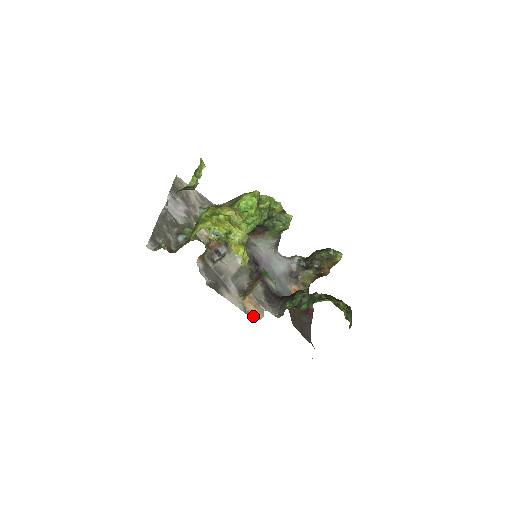
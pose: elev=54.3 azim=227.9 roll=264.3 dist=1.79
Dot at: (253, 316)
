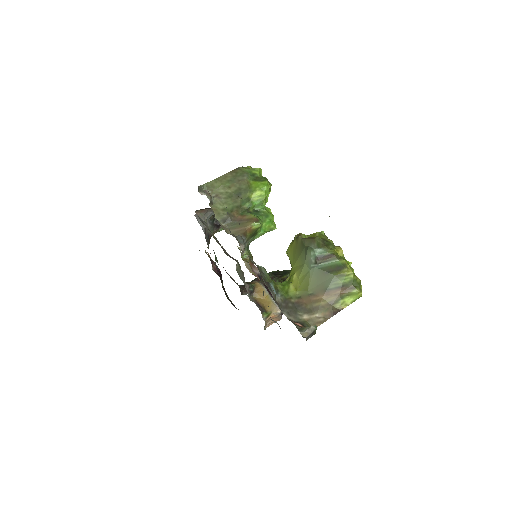
Dot at: (264, 328)
